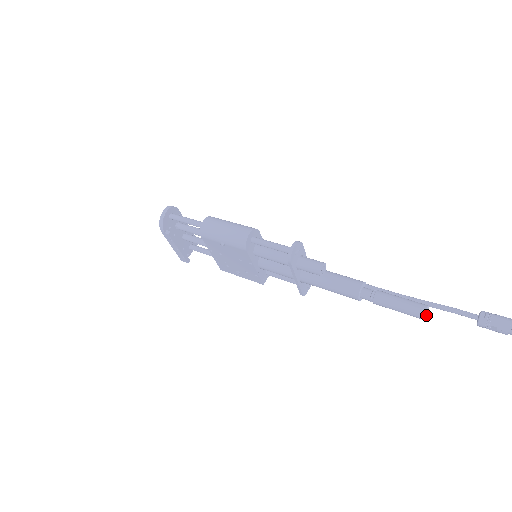
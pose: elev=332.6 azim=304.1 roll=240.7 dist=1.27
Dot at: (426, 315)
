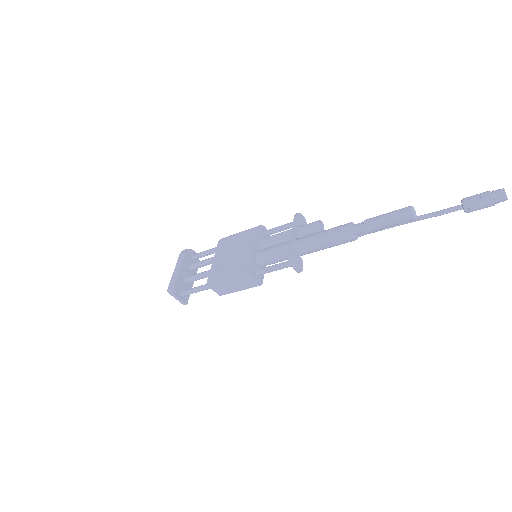
Dot at: (414, 215)
